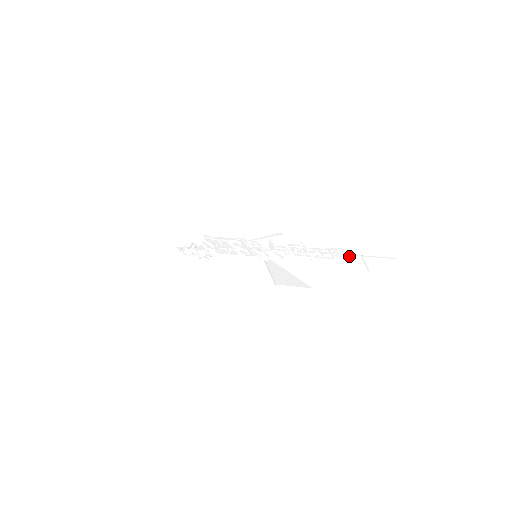
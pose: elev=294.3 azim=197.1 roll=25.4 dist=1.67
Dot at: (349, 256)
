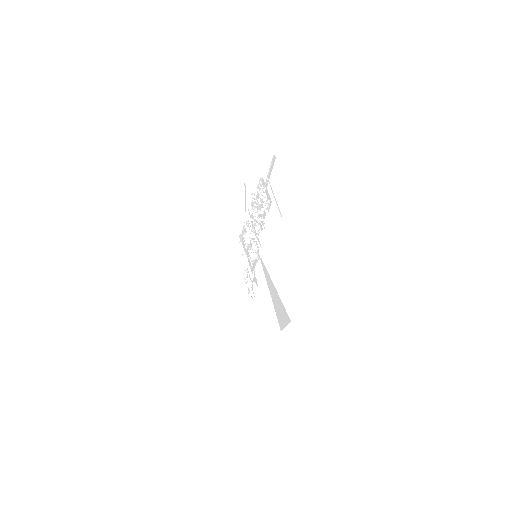
Dot at: (266, 189)
